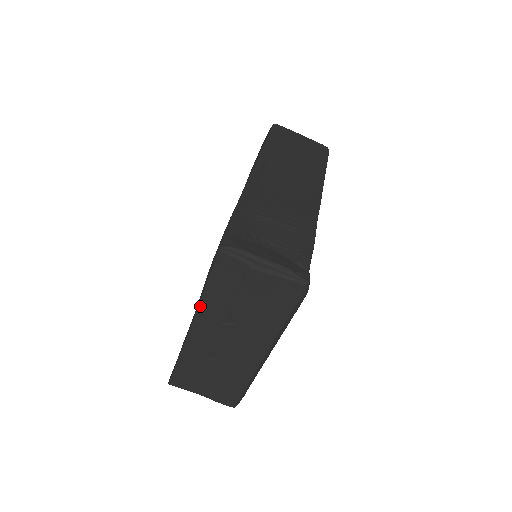
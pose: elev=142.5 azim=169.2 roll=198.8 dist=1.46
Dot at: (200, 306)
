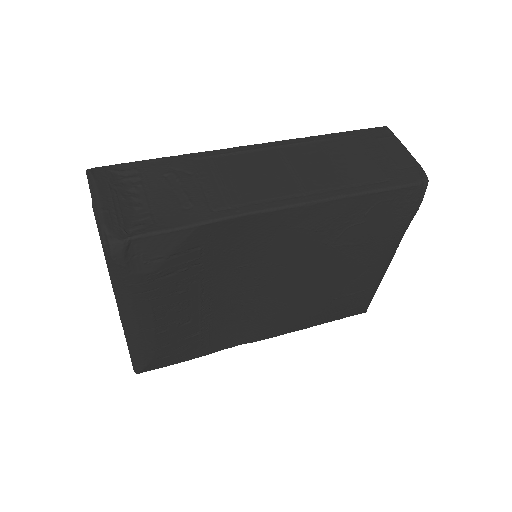
Dot at: occluded
